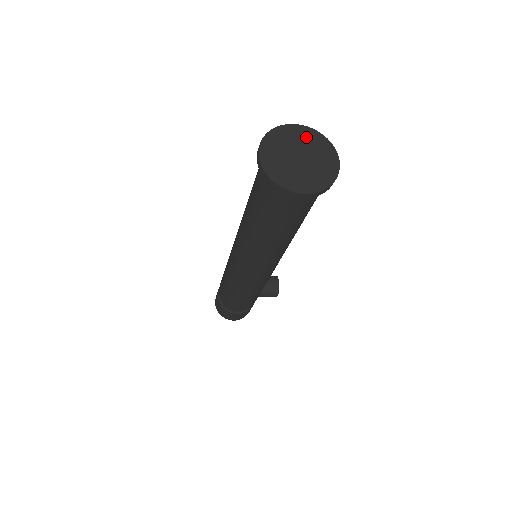
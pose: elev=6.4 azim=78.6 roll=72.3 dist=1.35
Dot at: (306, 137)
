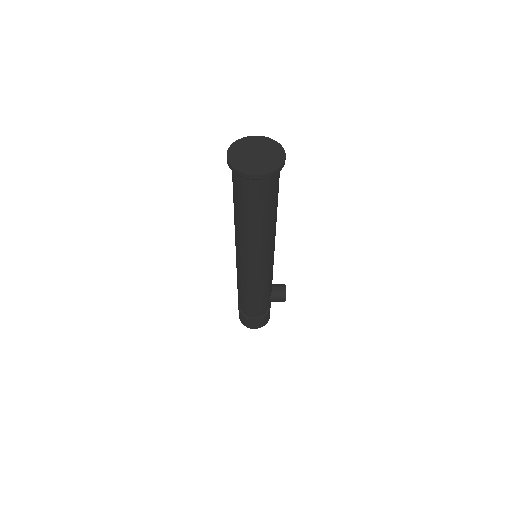
Dot at: (263, 143)
